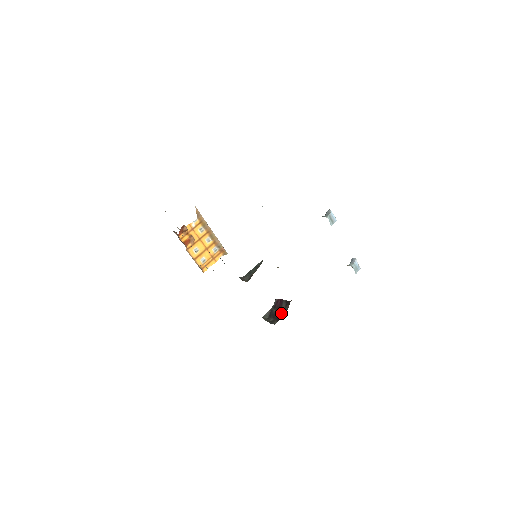
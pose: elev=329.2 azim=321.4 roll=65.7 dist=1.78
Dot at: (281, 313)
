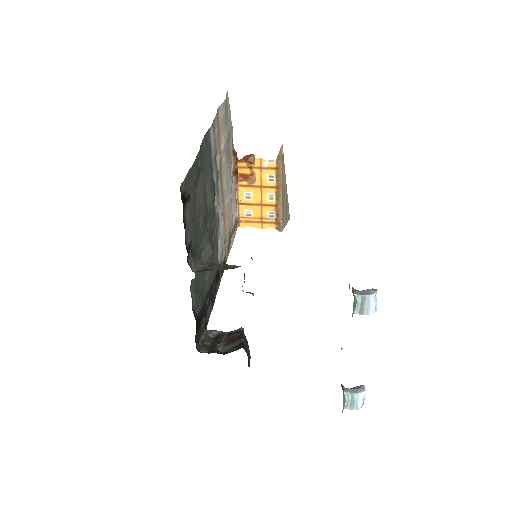
Dot at: (224, 348)
